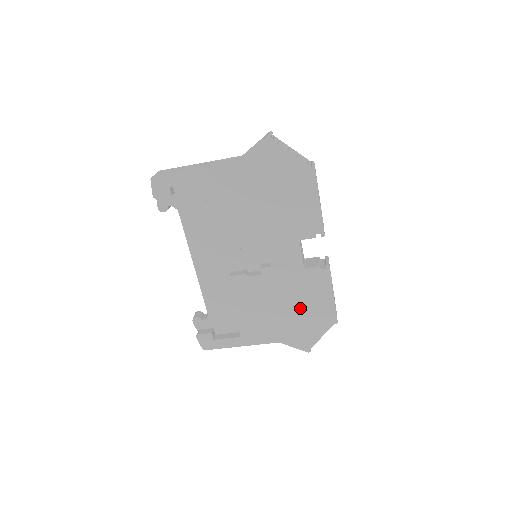
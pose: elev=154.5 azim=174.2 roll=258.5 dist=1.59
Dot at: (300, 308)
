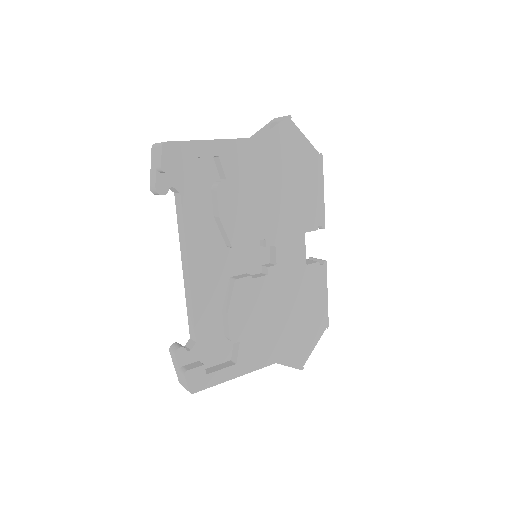
Dot at: (299, 314)
